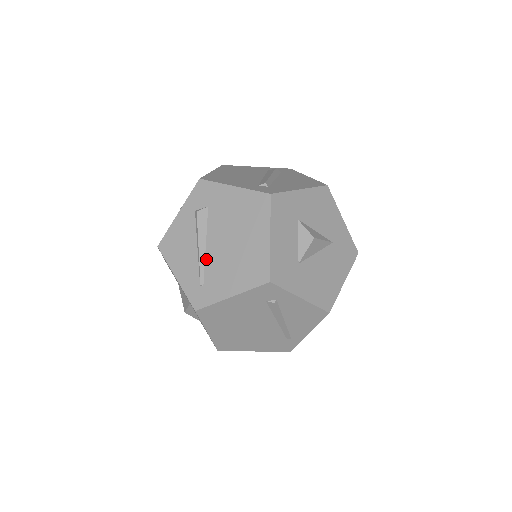
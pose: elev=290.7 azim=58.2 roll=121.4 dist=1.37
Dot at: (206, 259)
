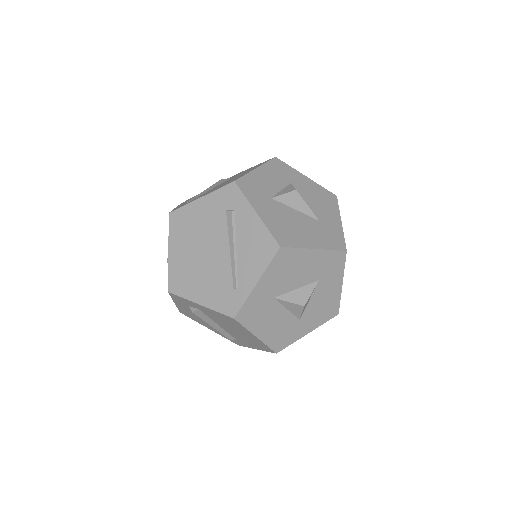
Dot at: (204, 193)
